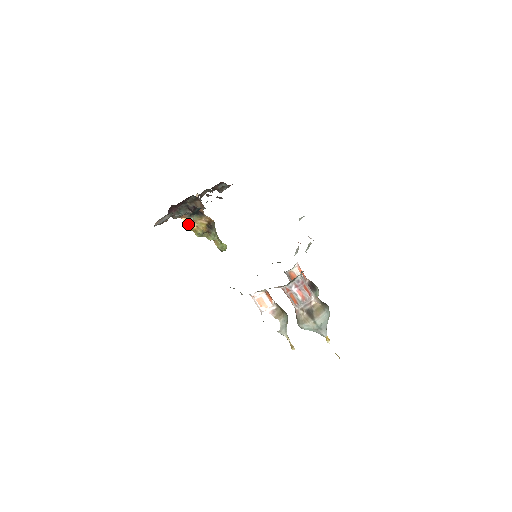
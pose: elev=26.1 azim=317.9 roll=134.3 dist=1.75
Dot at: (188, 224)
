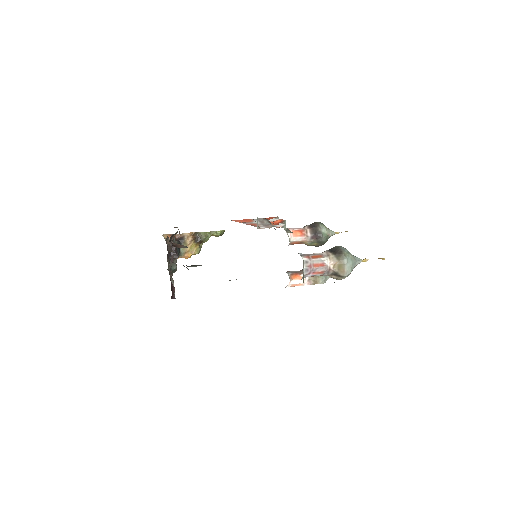
Dot at: (185, 257)
